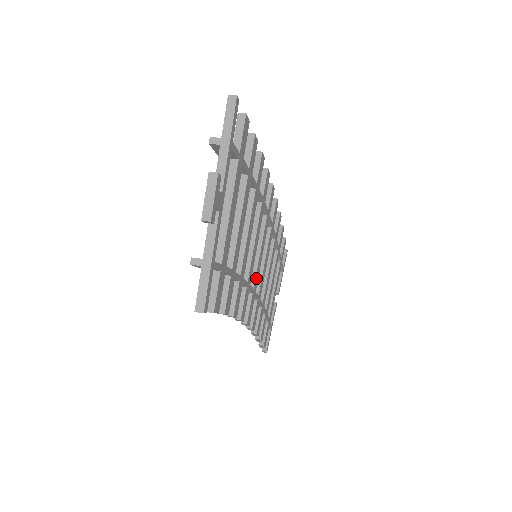
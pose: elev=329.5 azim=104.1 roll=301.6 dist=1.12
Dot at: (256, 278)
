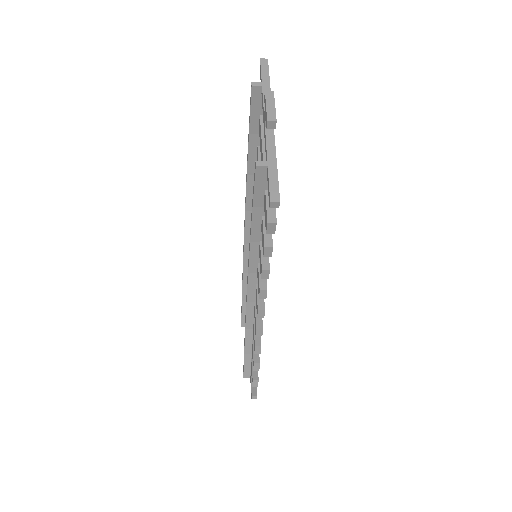
Dot at: occluded
